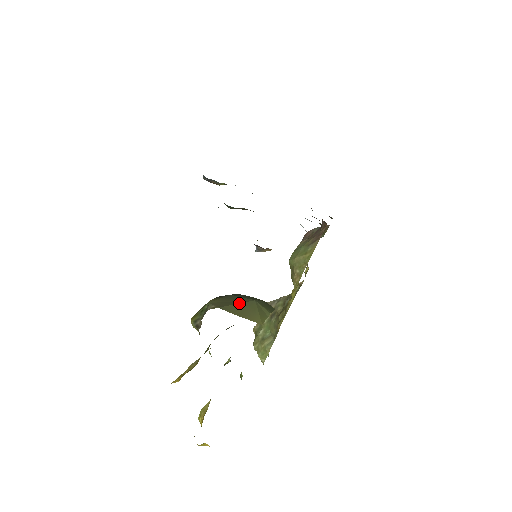
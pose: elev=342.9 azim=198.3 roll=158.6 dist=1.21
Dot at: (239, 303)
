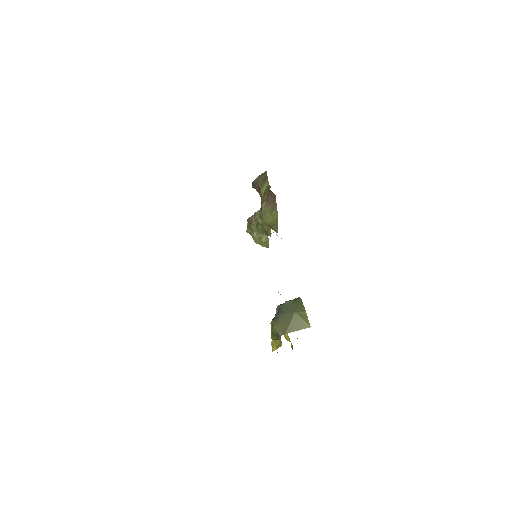
Dot at: (291, 322)
